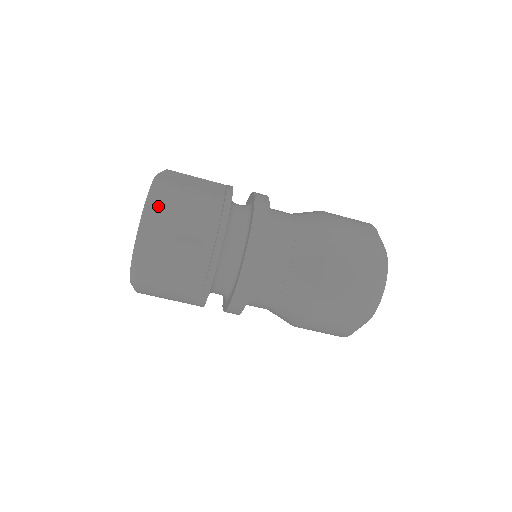
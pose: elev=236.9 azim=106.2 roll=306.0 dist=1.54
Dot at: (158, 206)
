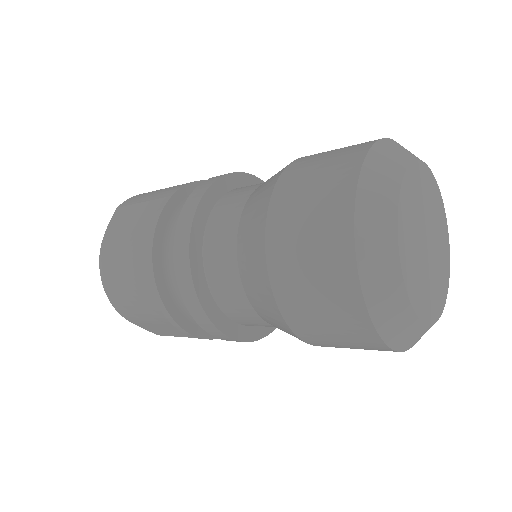
Dot at: (111, 286)
